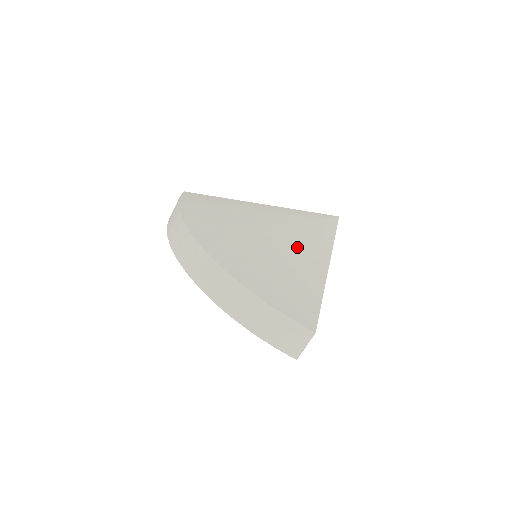
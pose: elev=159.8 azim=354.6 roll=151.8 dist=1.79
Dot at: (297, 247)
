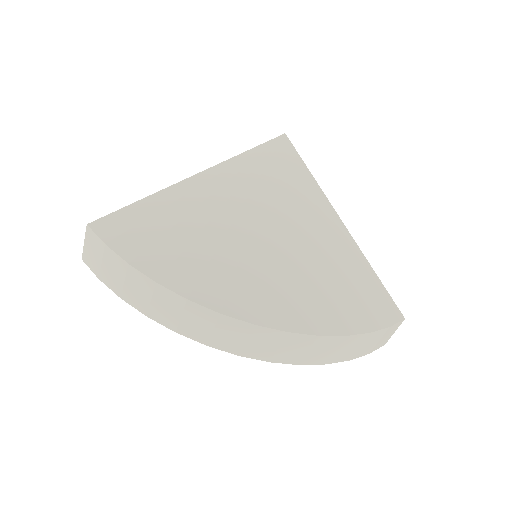
Dot at: (310, 225)
